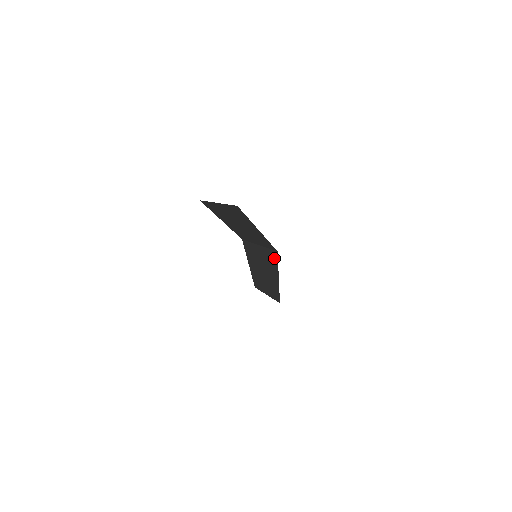
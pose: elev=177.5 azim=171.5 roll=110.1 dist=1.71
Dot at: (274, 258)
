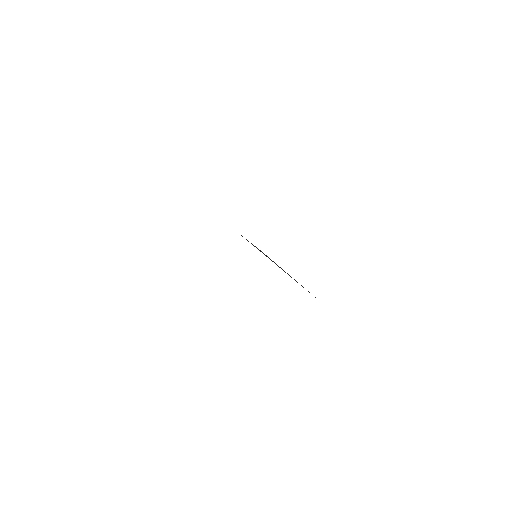
Dot at: occluded
